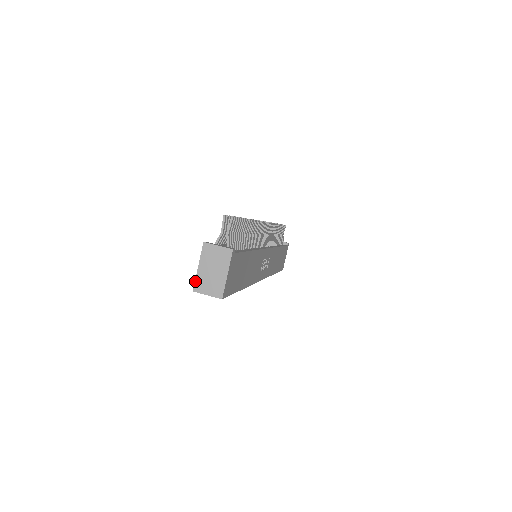
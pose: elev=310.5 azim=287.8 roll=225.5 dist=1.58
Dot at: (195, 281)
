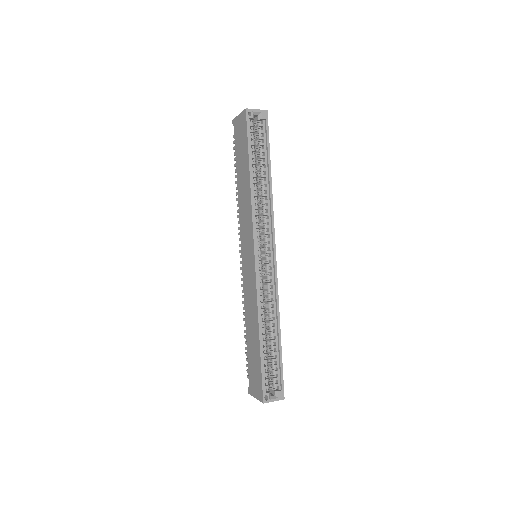
Dot at: (243, 111)
